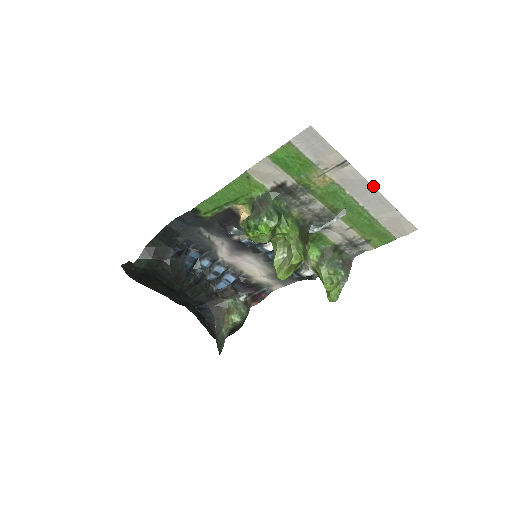
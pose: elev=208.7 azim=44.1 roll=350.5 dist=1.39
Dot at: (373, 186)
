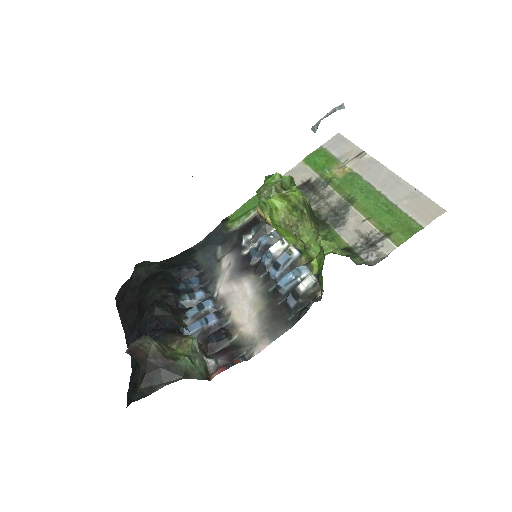
Dot at: occluded
